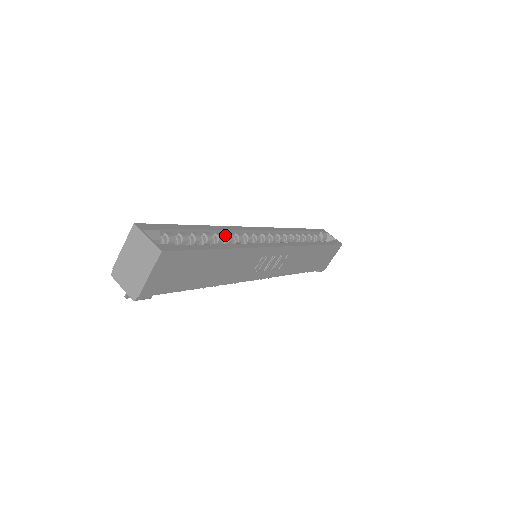
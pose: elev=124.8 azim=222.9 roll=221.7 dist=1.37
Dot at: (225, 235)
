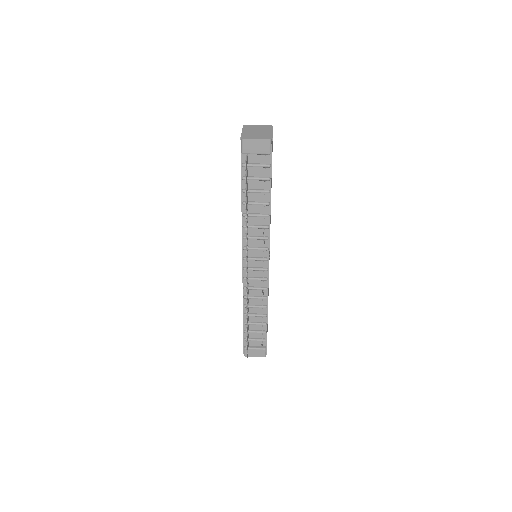
Dot at: occluded
